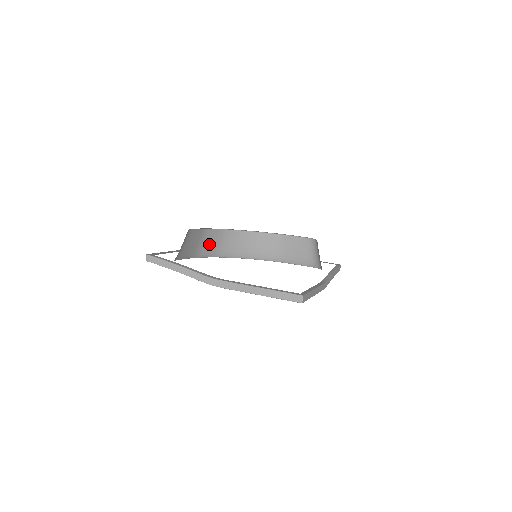
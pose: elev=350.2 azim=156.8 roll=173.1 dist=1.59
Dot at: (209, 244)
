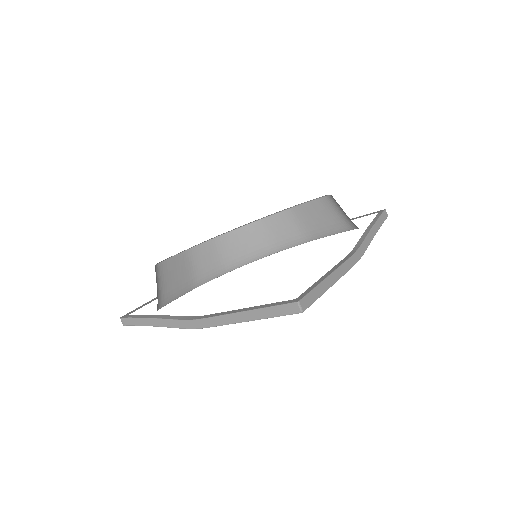
Dot at: (206, 263)
